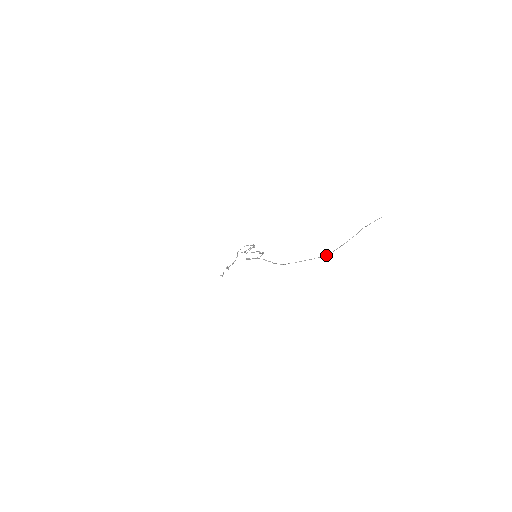
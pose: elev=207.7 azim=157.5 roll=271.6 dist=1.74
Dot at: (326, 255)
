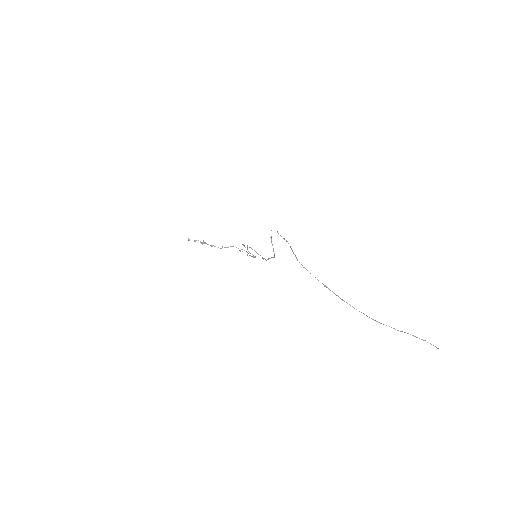
Dot at: occluded
